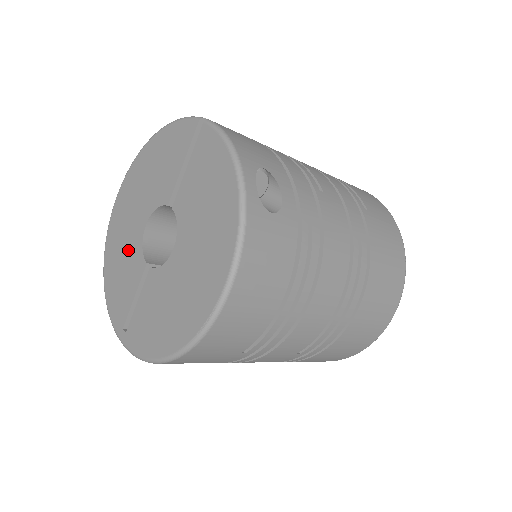
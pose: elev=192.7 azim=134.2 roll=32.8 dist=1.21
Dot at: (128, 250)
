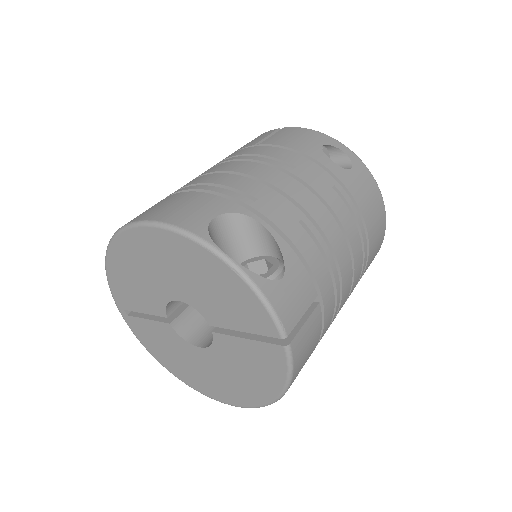
Dot at: (148, 284)
